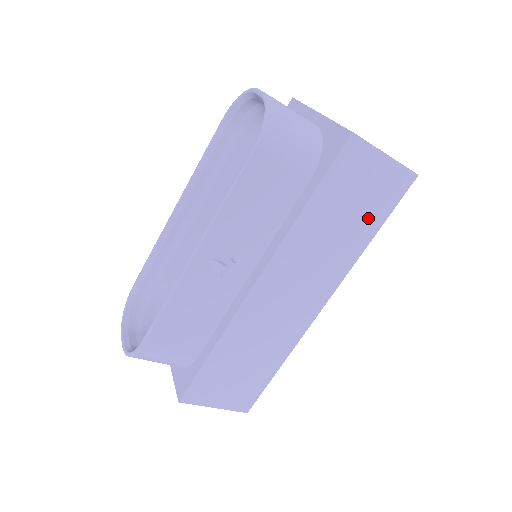
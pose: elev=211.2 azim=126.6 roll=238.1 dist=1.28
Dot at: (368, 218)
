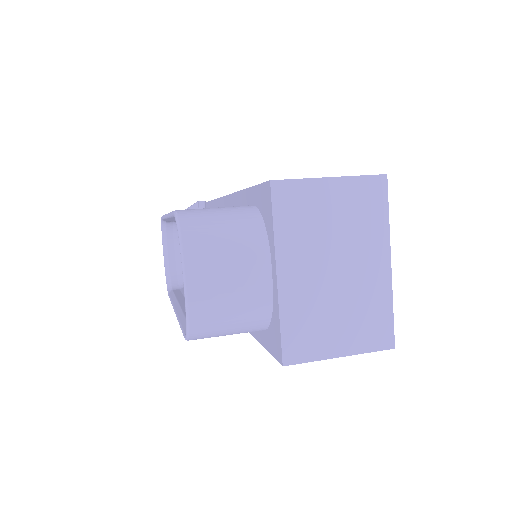
Dot at: occluded
